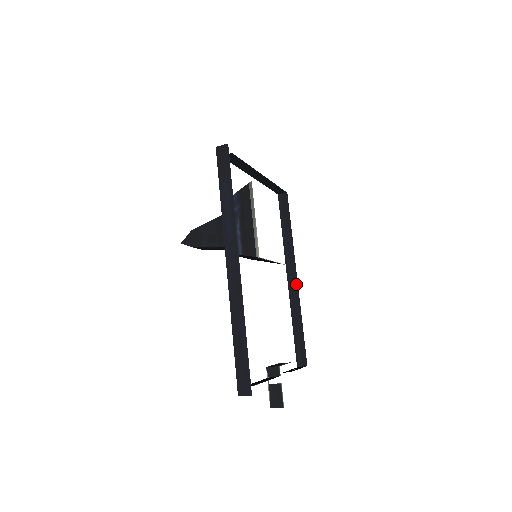
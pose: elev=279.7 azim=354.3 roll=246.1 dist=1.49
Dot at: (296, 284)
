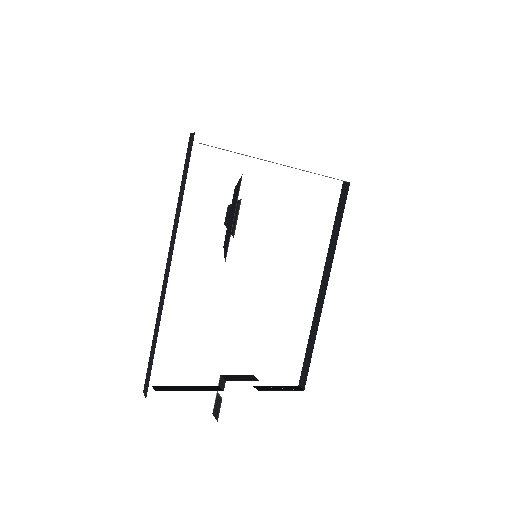
Dot at: (323, 297)
